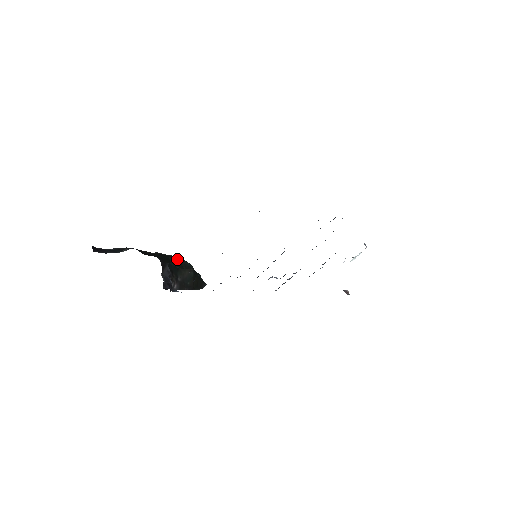
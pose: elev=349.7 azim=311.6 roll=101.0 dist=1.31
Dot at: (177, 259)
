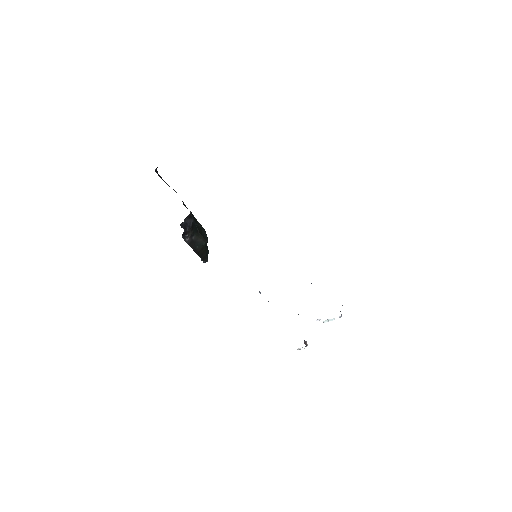
Dot at: (201, 227)
